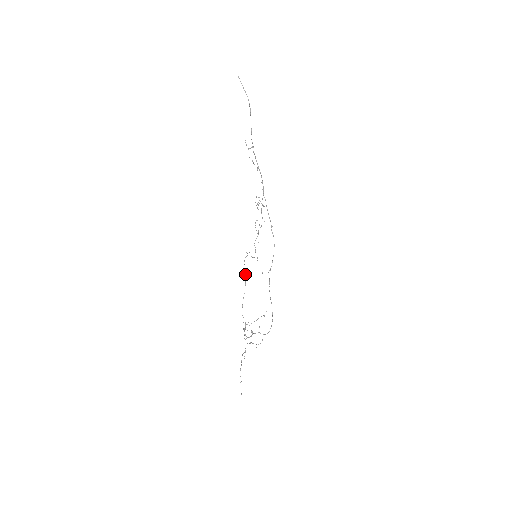
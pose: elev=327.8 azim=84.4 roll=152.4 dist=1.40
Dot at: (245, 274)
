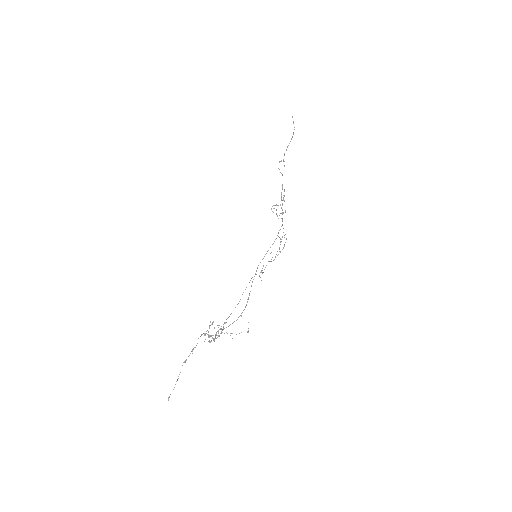
Dot at: occluded
